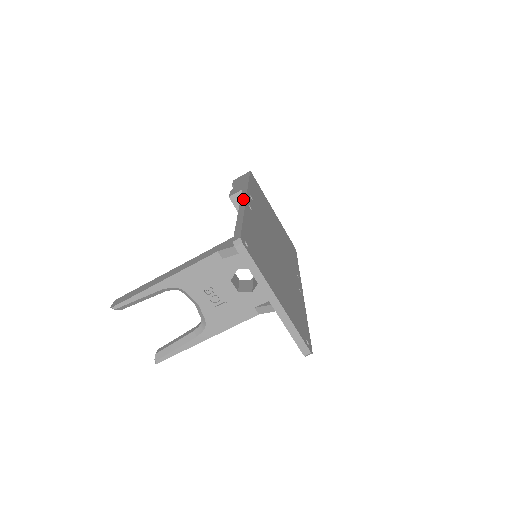
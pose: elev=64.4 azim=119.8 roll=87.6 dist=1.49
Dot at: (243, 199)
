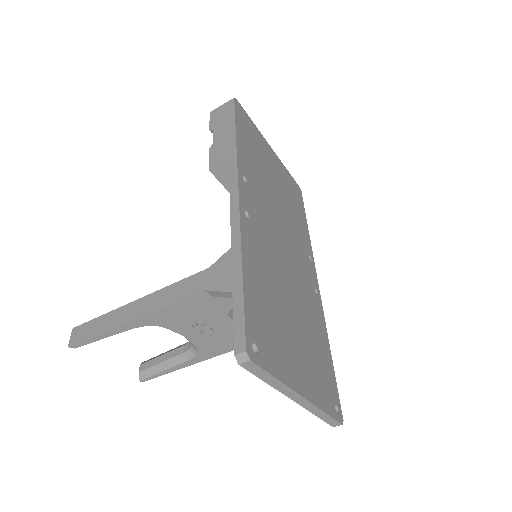
Dot at: (234, 200)
